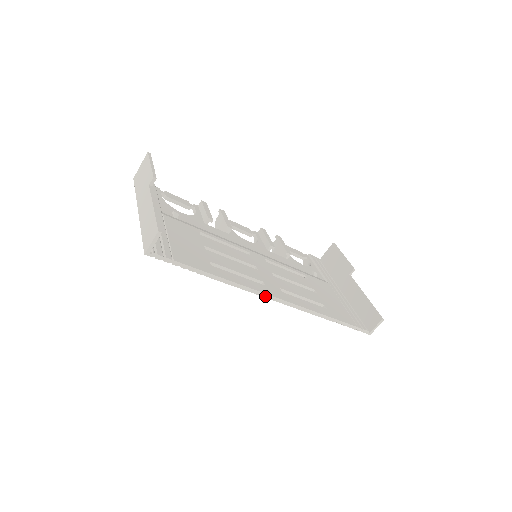
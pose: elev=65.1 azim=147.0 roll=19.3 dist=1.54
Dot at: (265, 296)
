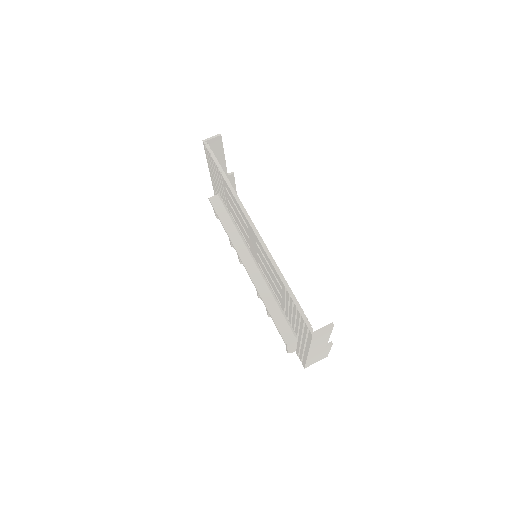
Dot at: (246, 216)
